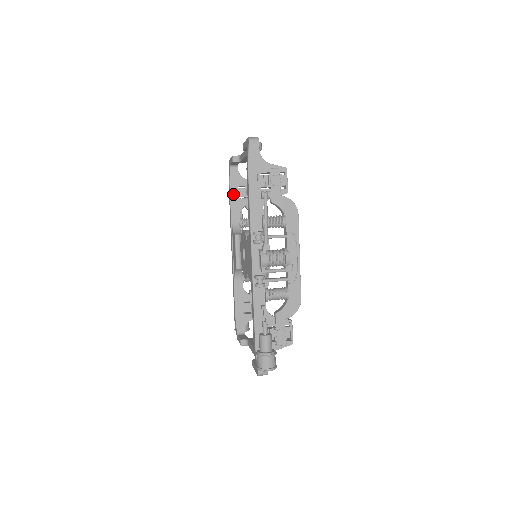
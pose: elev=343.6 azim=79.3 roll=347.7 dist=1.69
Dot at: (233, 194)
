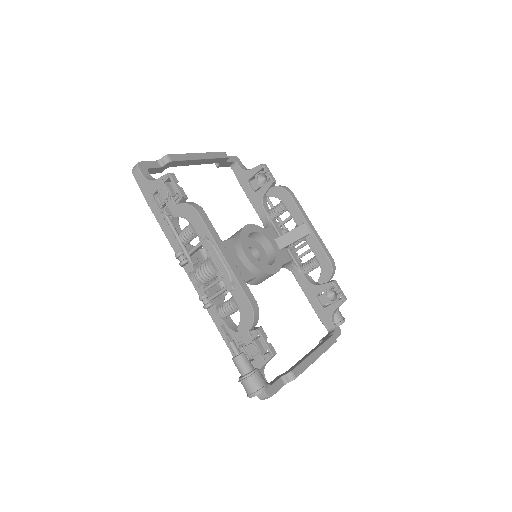
Dot at: (248, 192)
